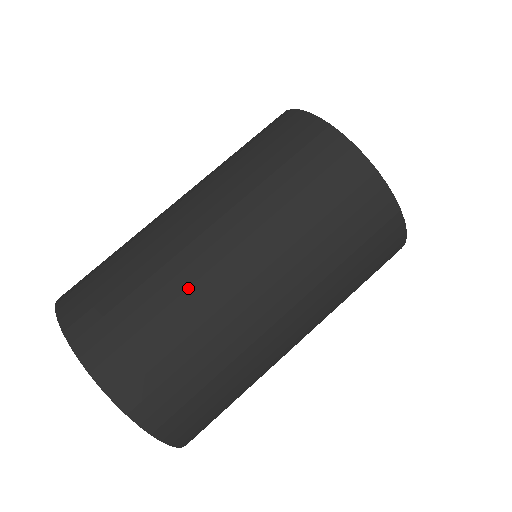
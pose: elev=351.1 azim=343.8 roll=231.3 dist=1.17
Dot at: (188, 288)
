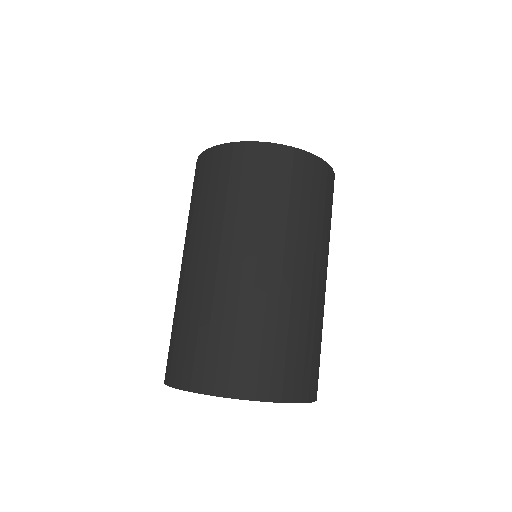
Dot at: (202, 298)
